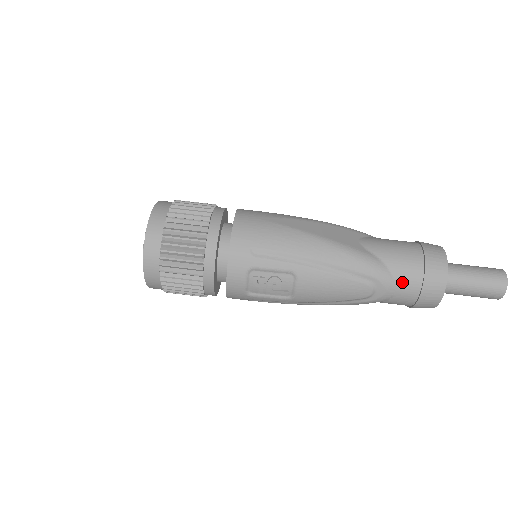
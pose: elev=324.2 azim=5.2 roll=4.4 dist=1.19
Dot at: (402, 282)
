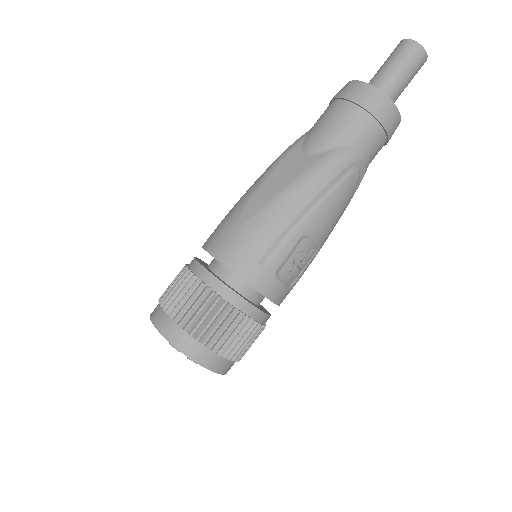
Dot at: (367, 141)
